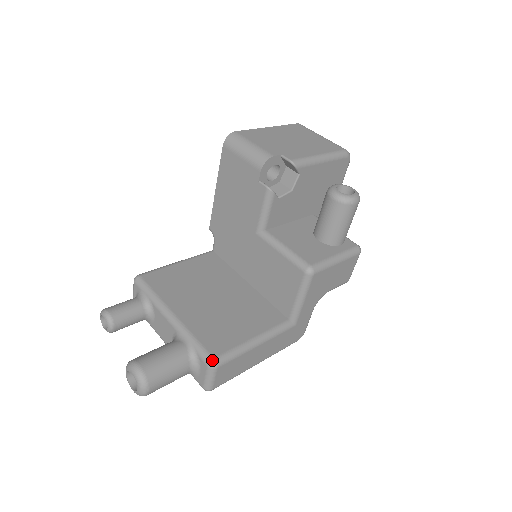
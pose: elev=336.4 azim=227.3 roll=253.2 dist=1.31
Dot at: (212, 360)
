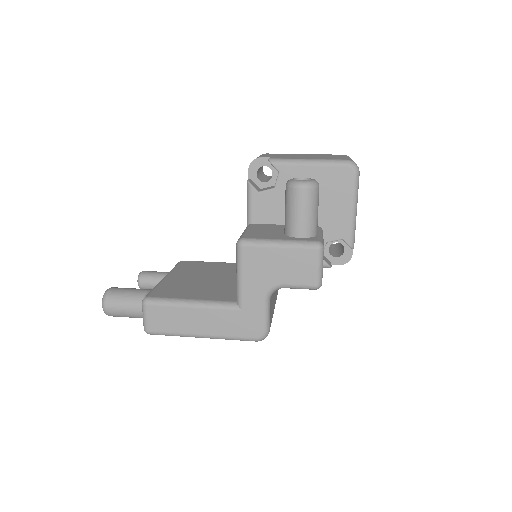
Dot at: (145, 297)
